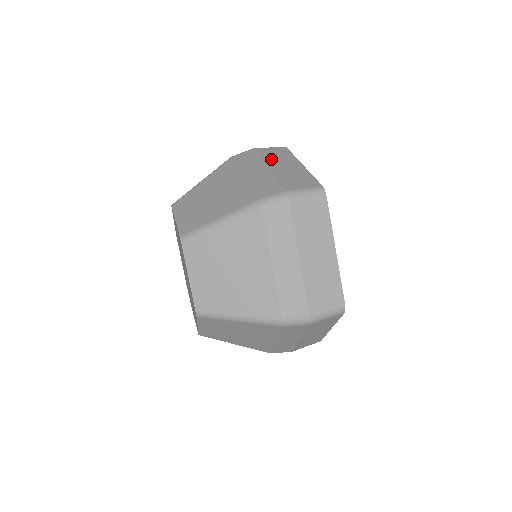
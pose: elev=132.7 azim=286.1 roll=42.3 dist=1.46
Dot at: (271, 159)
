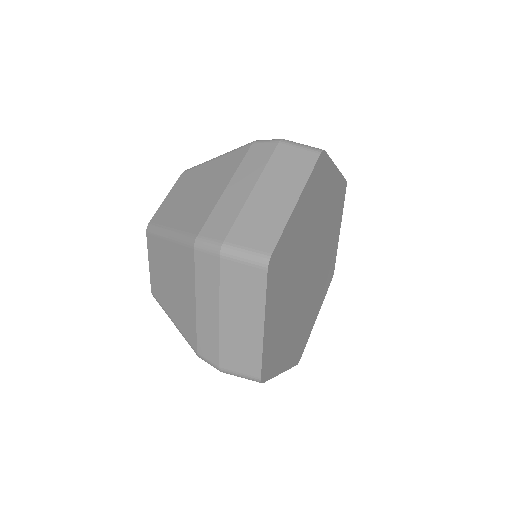
Dot at: occluded
